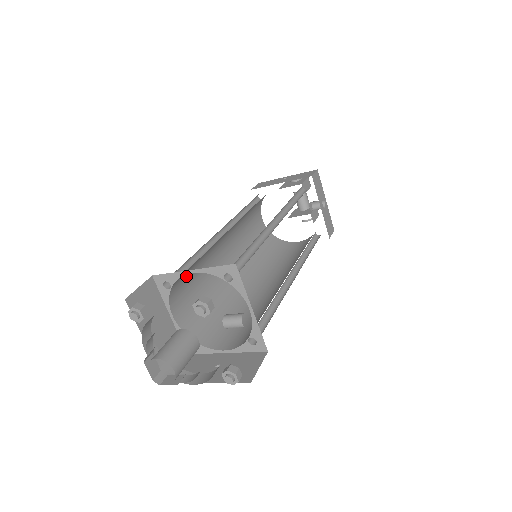
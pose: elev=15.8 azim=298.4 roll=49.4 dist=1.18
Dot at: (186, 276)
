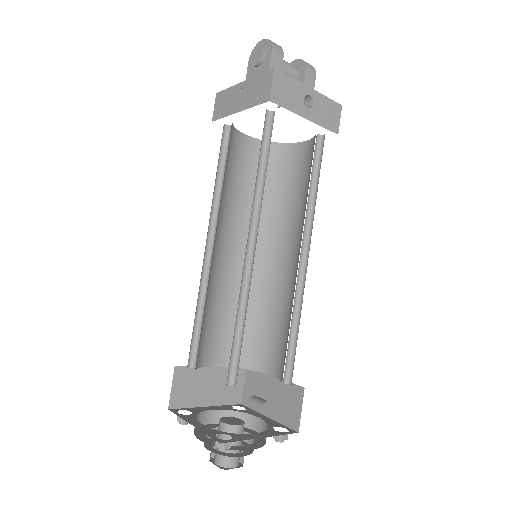
Dot at: (202, 336)
